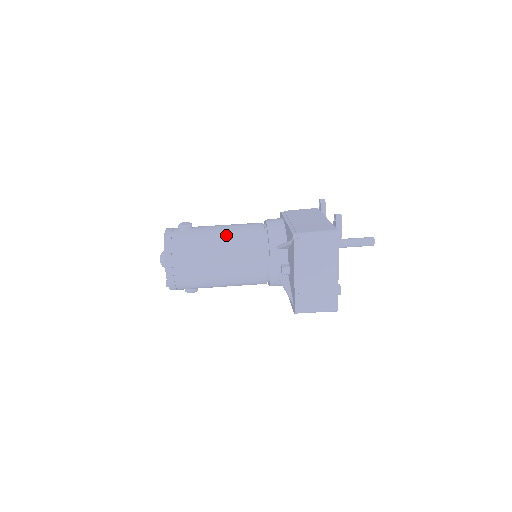
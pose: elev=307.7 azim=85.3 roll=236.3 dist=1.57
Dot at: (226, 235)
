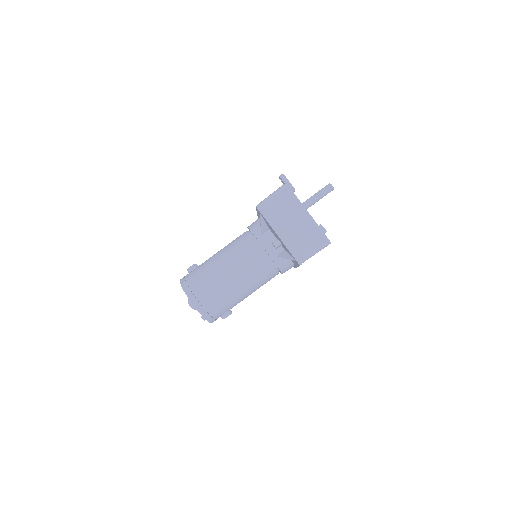
Dot at: (222, 252)
